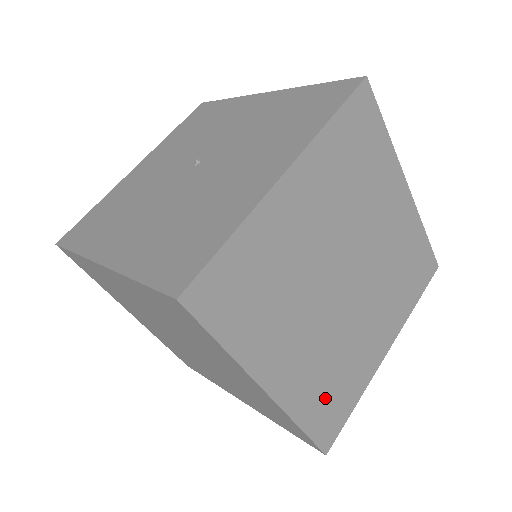
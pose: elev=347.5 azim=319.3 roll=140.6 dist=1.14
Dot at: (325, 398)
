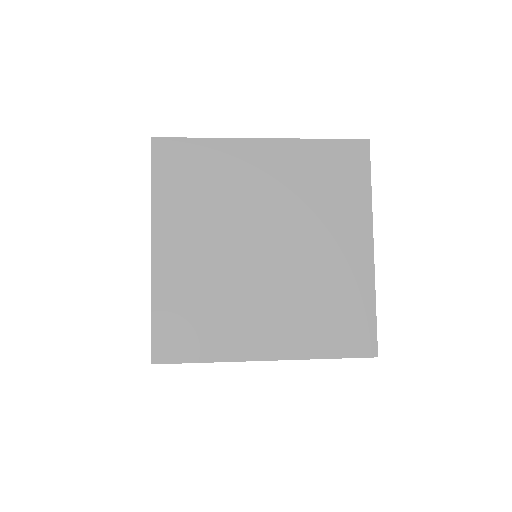
Dot at: occluded
